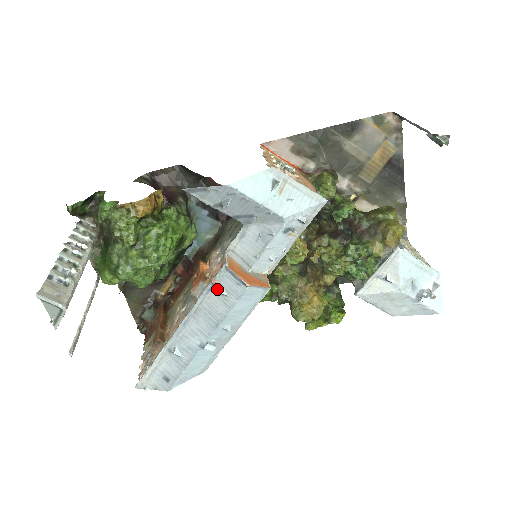
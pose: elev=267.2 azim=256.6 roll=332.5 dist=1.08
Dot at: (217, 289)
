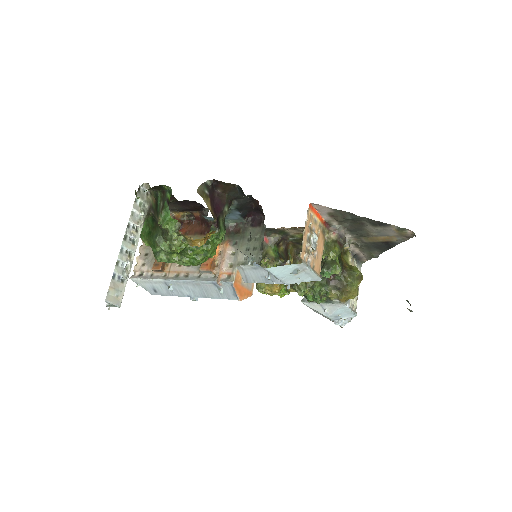
Dot at: (218, 287)
